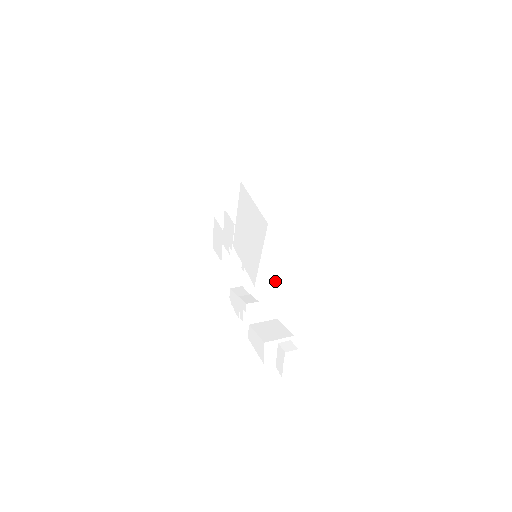
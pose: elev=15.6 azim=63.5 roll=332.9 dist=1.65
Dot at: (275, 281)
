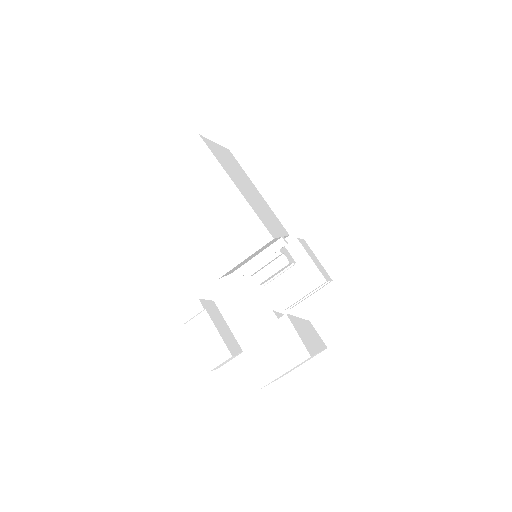
Dot at: (244, 256)
